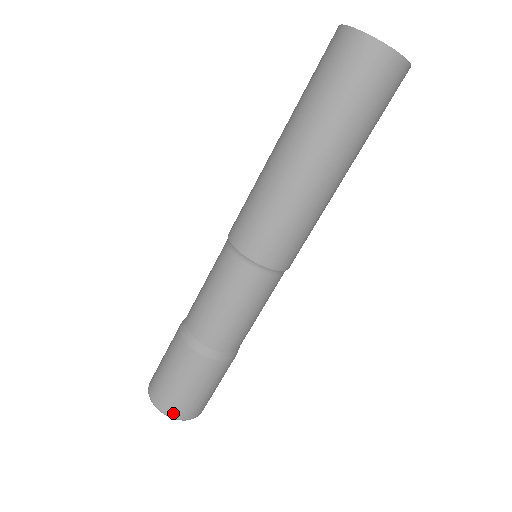
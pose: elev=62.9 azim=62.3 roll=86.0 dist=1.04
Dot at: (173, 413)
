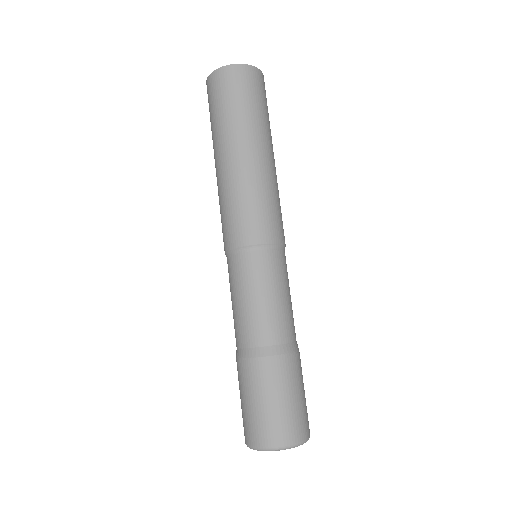
Dot at: (276, 441)
